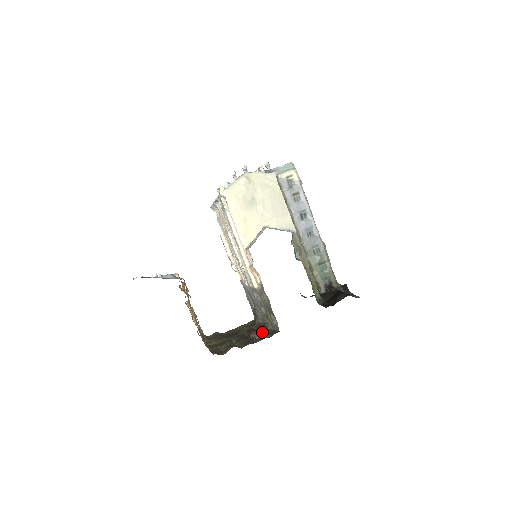
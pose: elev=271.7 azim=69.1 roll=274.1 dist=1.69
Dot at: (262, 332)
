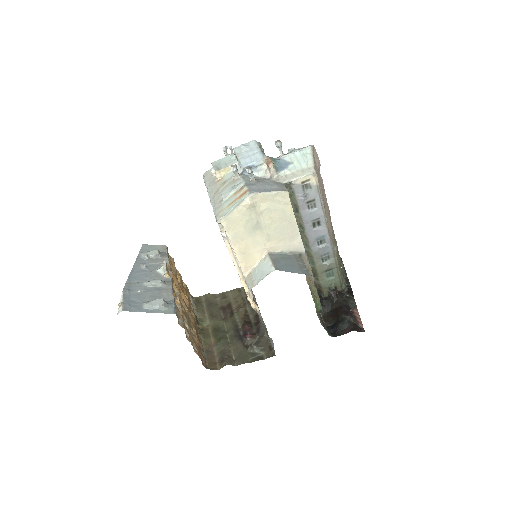
Dot at: (257, 336)
